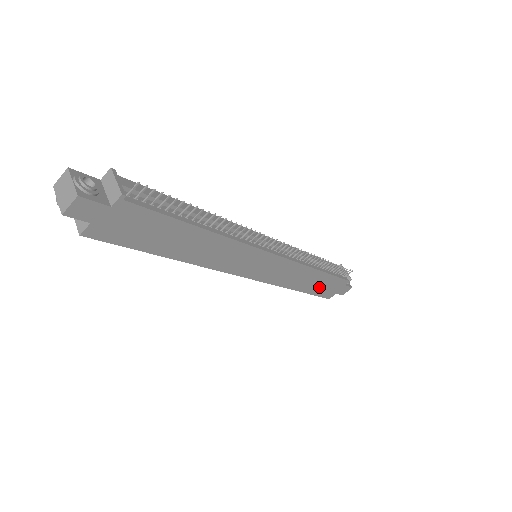
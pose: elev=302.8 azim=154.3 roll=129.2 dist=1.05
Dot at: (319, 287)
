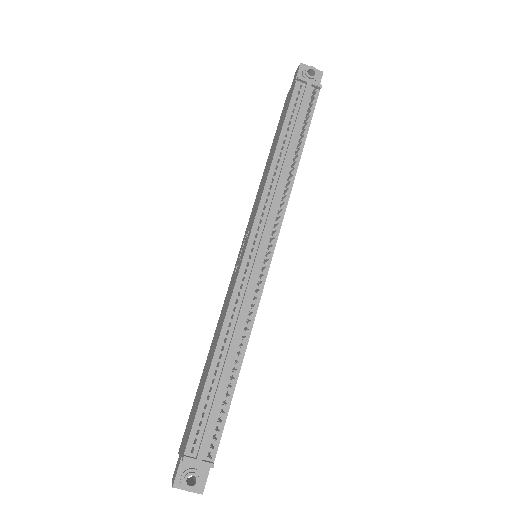
Dot at: occluded
